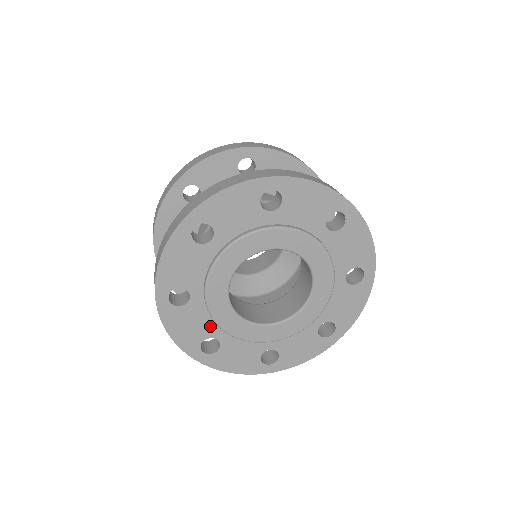
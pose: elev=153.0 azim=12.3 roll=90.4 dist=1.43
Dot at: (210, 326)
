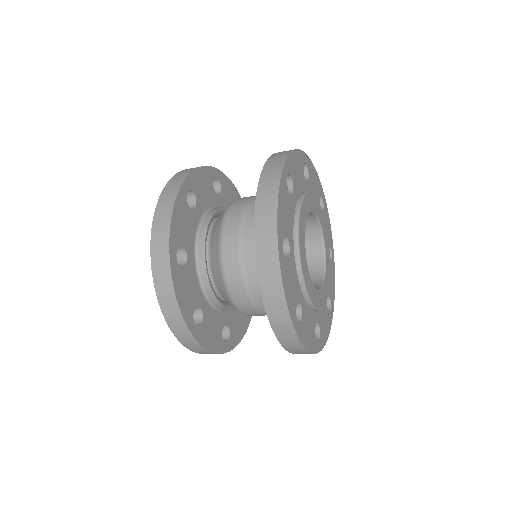
Dot at: (312, 317)
